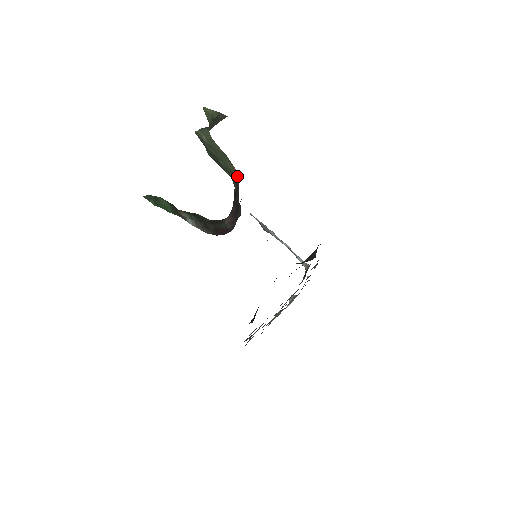
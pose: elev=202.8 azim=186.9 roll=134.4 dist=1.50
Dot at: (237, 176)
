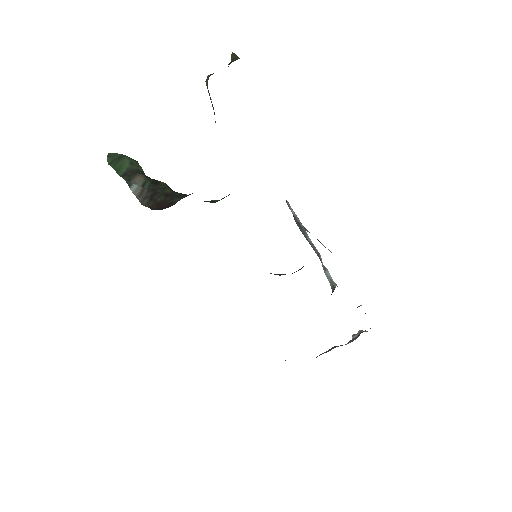
Dot at: occluded
